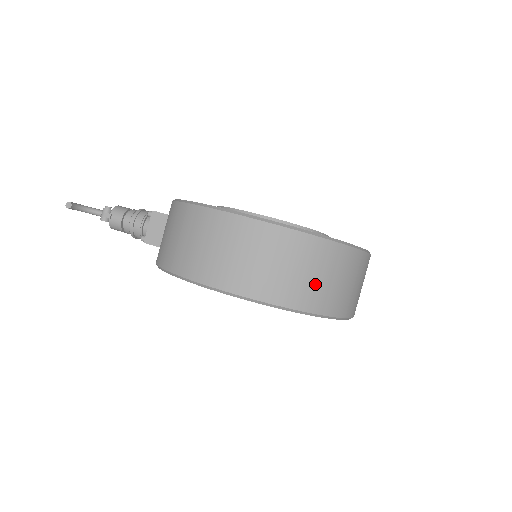
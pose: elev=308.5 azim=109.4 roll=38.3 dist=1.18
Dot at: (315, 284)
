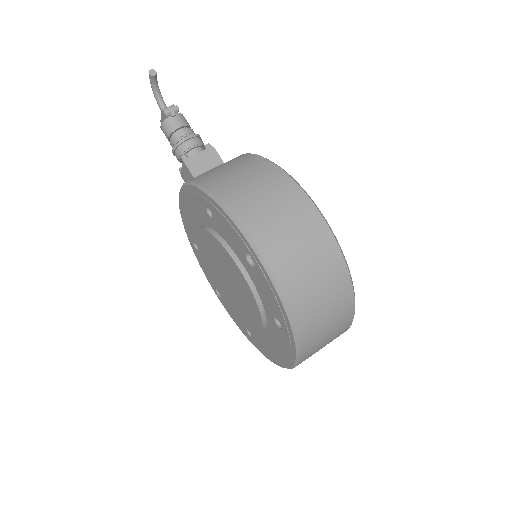
Dot at: (318, 310)
